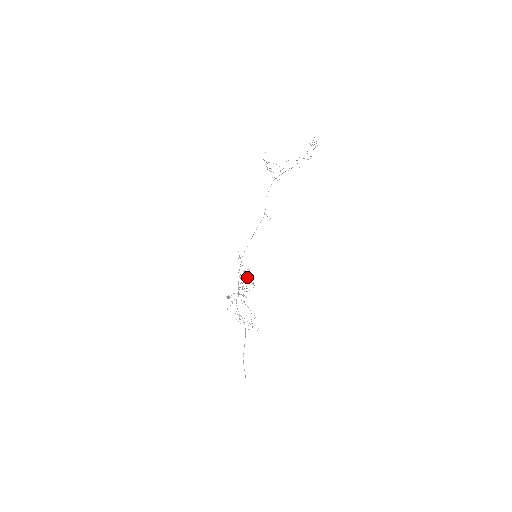
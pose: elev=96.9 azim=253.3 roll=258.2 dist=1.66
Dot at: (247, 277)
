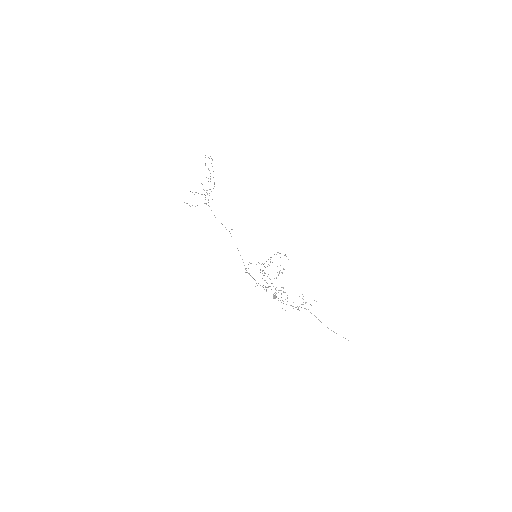
Dot at: (267, 276)
